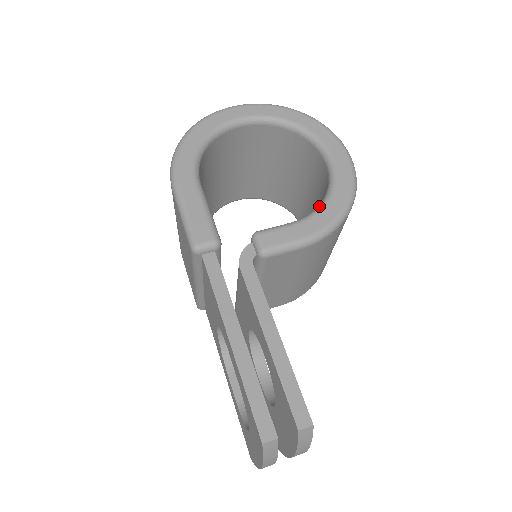
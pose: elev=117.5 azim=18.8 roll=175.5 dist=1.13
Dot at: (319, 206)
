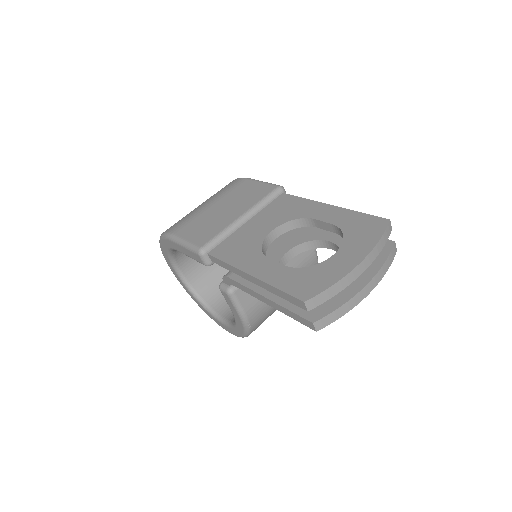
Dot at: occluded
